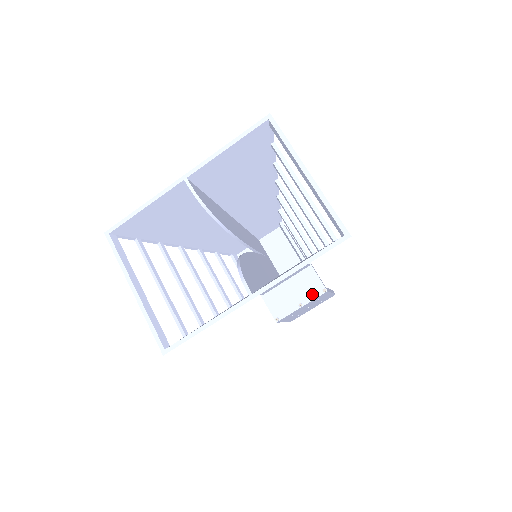
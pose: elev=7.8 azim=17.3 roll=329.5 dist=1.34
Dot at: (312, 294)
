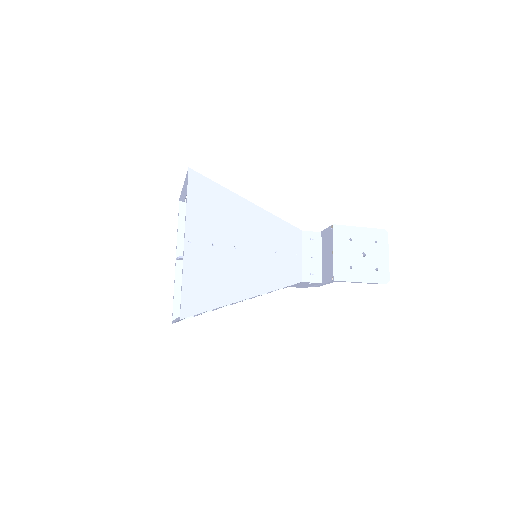
Dot at: (331, 239)
